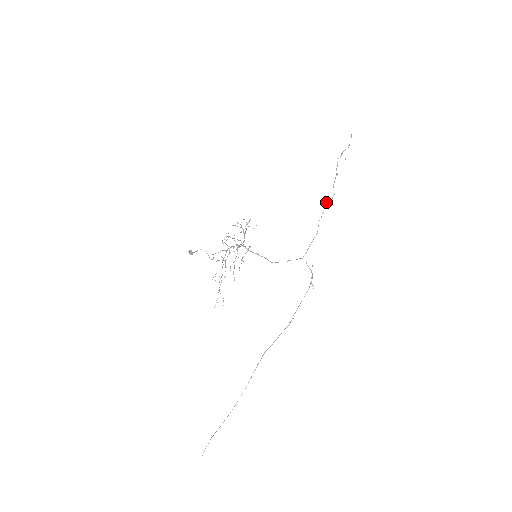
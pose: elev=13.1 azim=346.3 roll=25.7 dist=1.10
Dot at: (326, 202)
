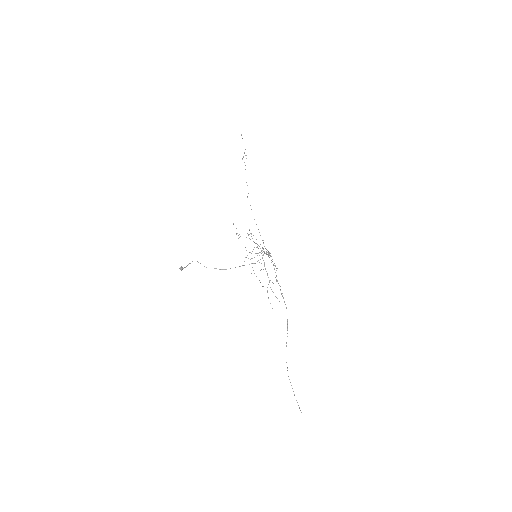
Dot at: (247, 197)
